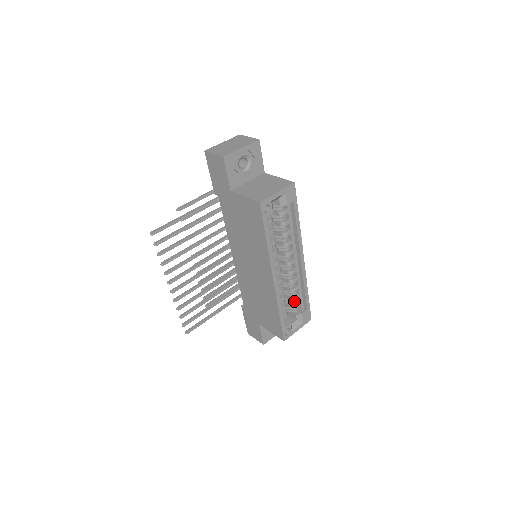
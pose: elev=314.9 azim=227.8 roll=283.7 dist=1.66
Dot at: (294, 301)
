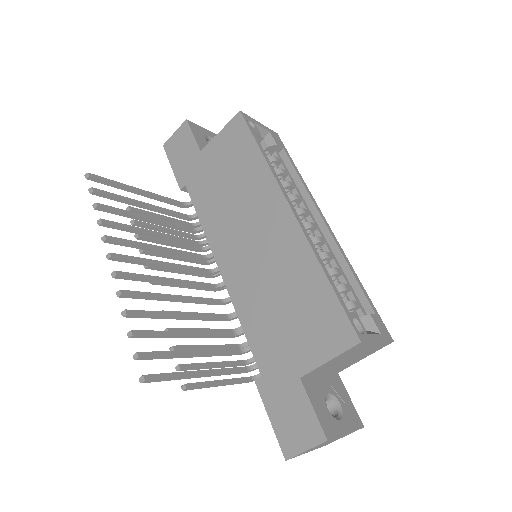
Dot at: occluded
